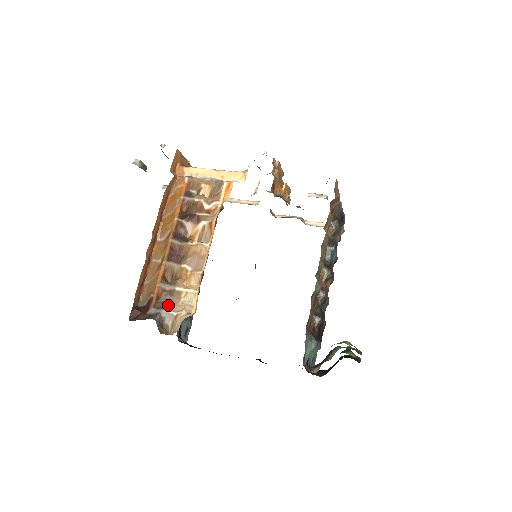
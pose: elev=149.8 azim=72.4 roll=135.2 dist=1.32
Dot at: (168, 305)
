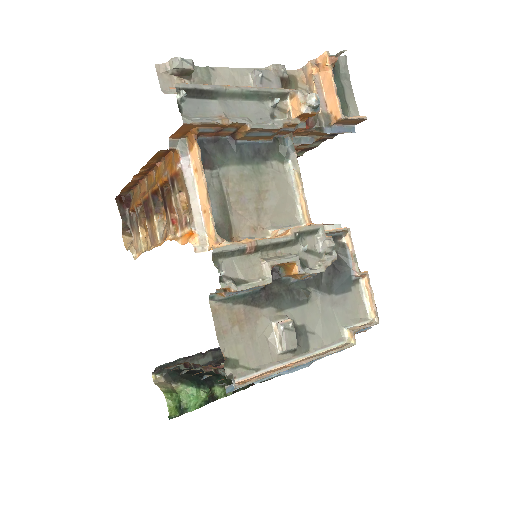
Dot at: (133, 227)
